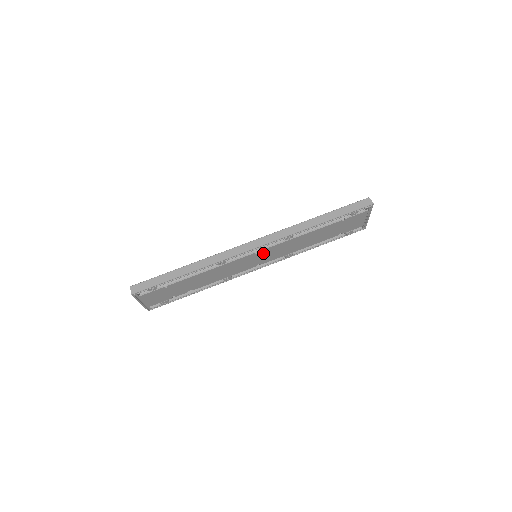
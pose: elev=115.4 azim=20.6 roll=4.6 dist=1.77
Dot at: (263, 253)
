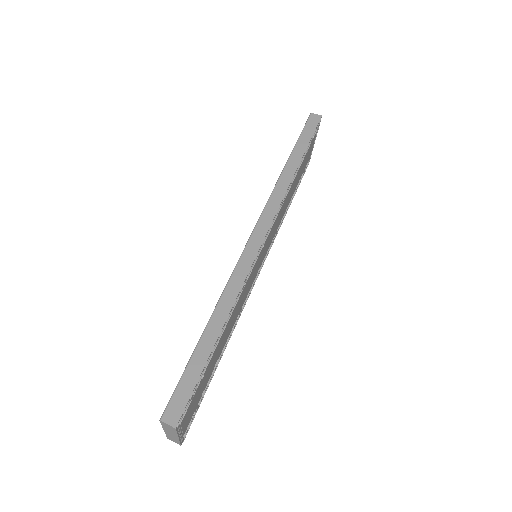
Dot at: (265, 243)
